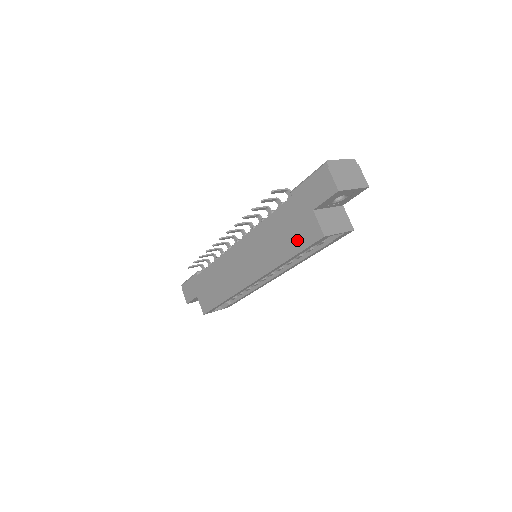
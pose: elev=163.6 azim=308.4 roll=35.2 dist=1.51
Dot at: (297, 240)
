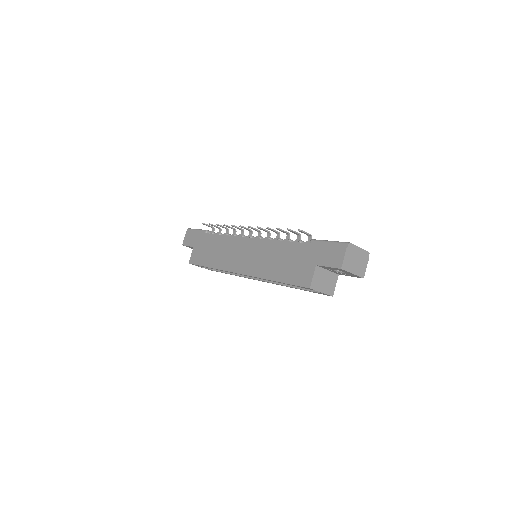
Dot at: (291, 274)
